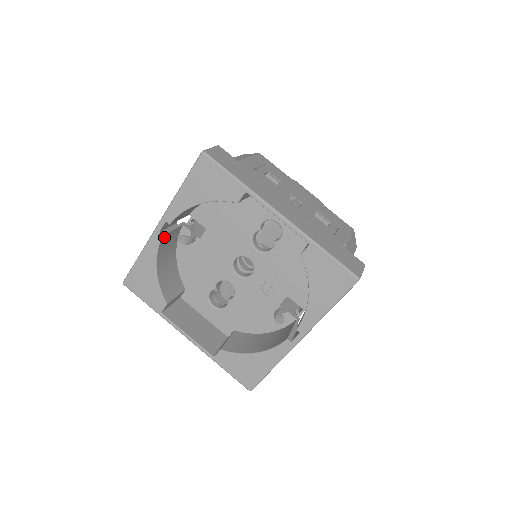
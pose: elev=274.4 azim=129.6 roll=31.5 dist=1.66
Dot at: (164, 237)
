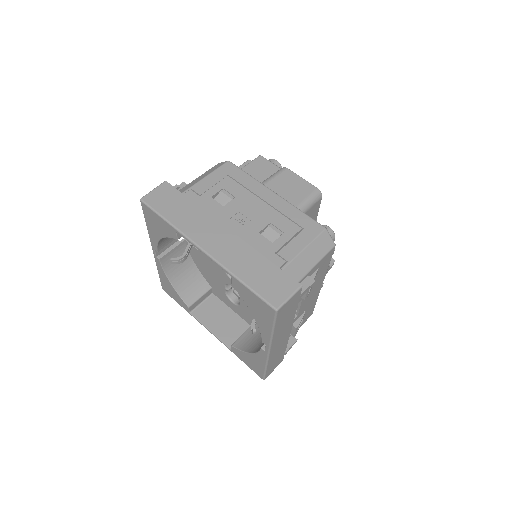
Dot at: (163, 258)
